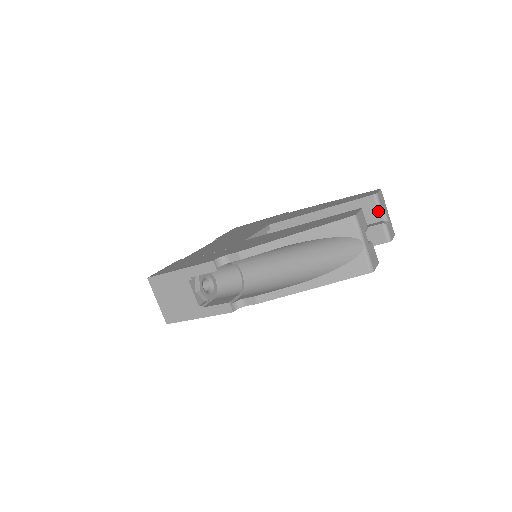
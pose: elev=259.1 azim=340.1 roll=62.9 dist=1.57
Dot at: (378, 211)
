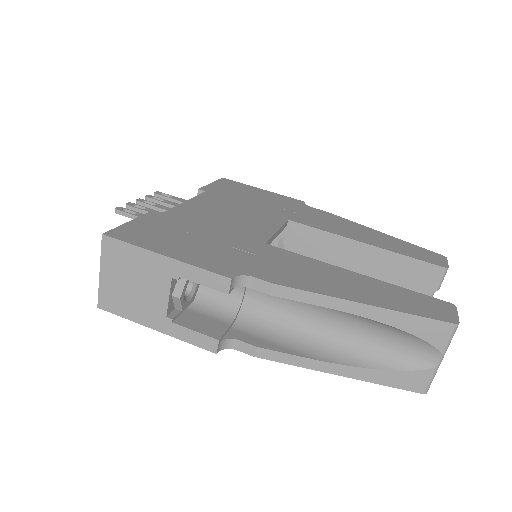
Dot at: (436, 288)
